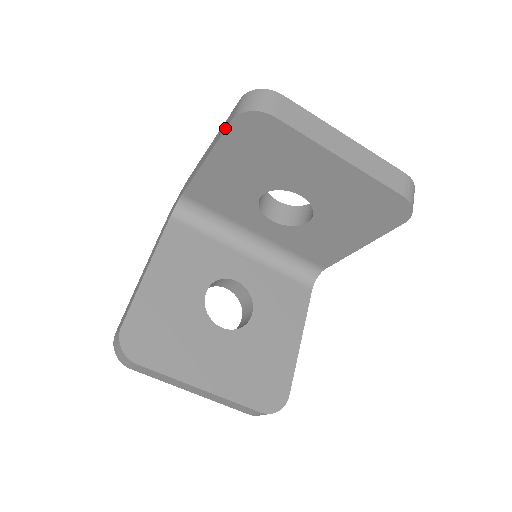
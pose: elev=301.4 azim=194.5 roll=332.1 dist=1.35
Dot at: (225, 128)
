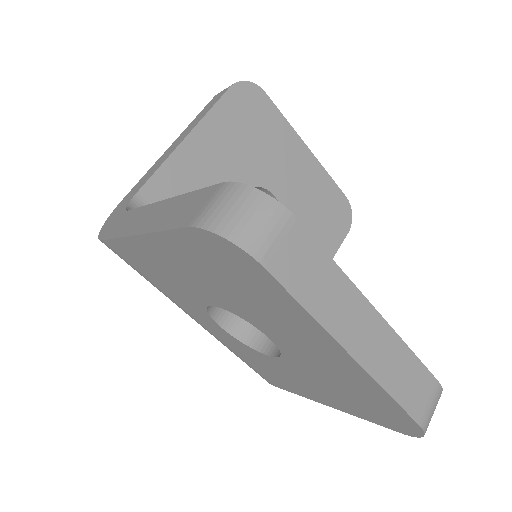
Dot at: (218, 98)
